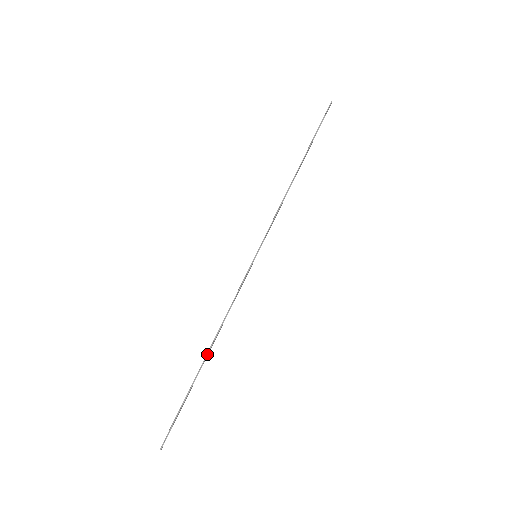
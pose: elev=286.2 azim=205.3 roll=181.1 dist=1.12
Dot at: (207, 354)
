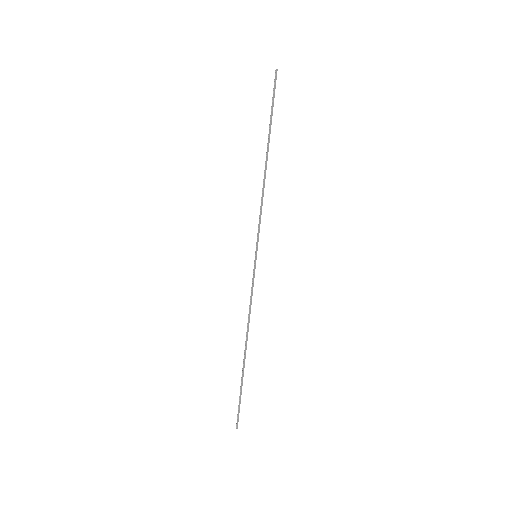
Dot at: (244, 351)
